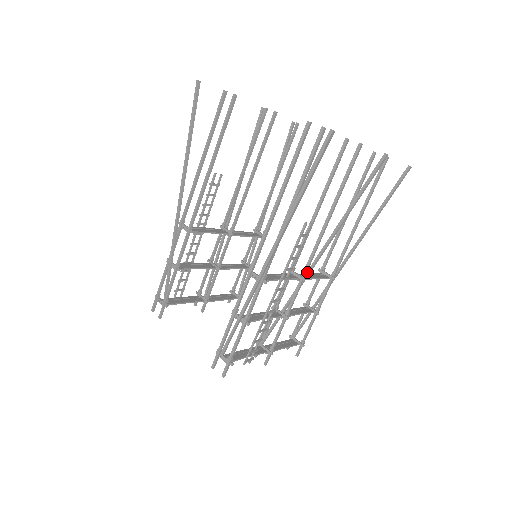
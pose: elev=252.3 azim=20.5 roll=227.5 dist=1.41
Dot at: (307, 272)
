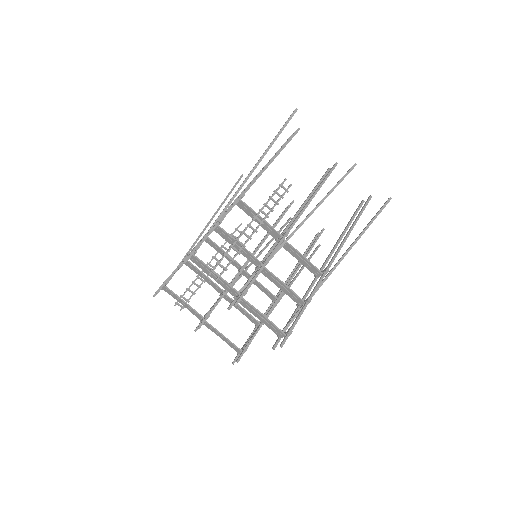
Dot at: (290, 234)
